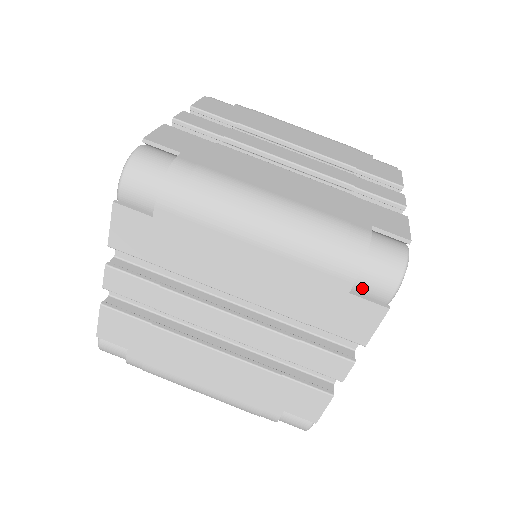
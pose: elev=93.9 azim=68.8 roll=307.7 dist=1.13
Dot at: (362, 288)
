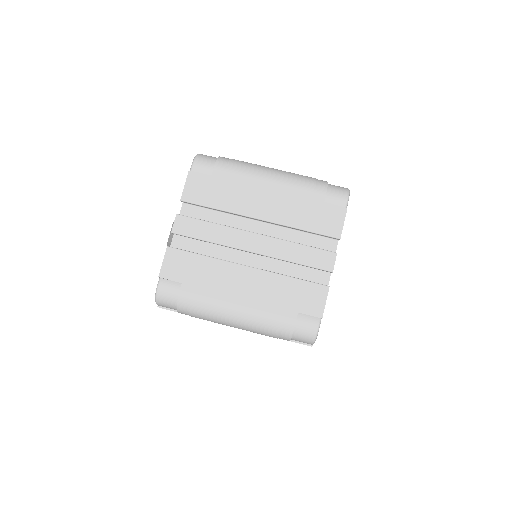
Dot at: (295, 340)
